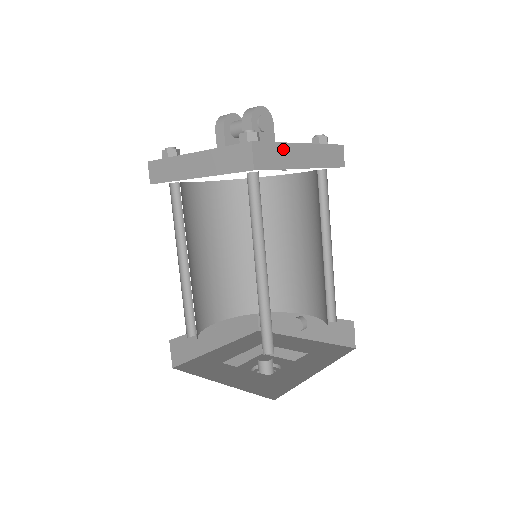
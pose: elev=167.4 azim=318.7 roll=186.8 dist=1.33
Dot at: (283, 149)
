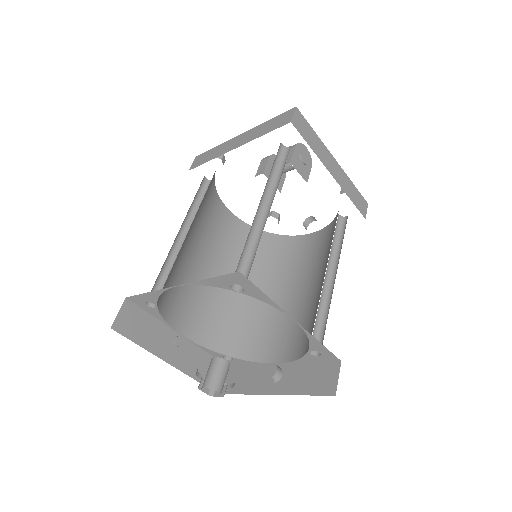
Dot at: (318, 142)
